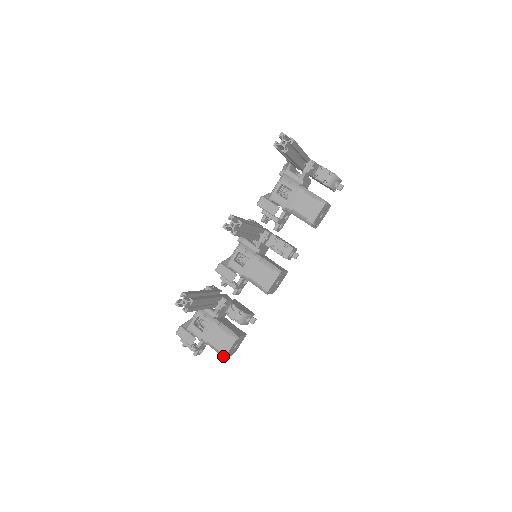
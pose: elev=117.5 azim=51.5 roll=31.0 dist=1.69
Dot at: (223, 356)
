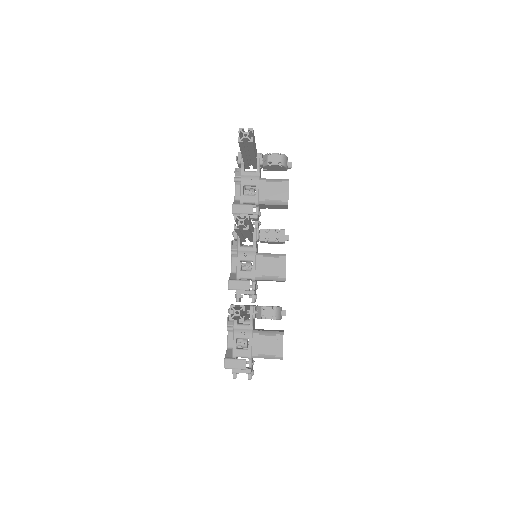
Dot at: (280, 357)
